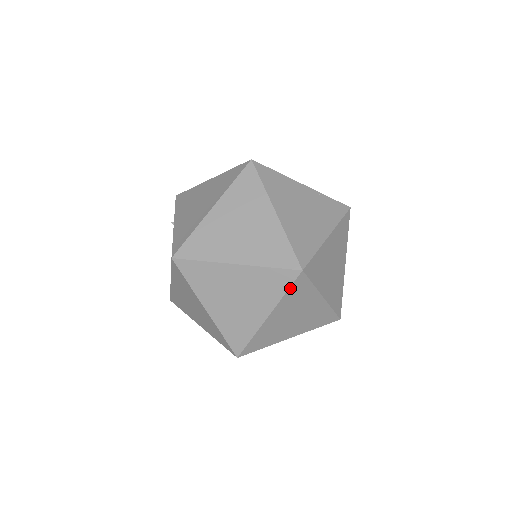
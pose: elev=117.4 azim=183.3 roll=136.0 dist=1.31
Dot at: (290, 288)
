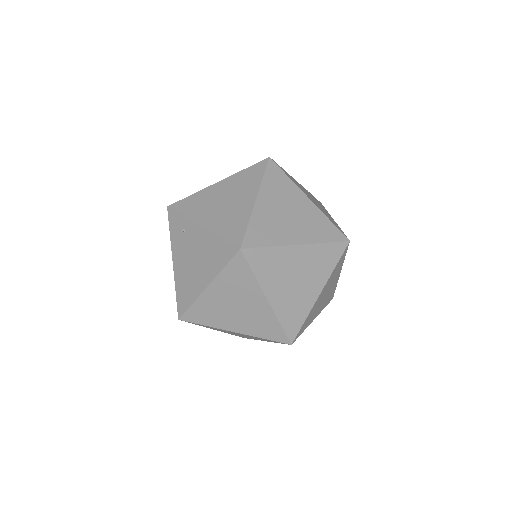
Dot at: (339, 260)
